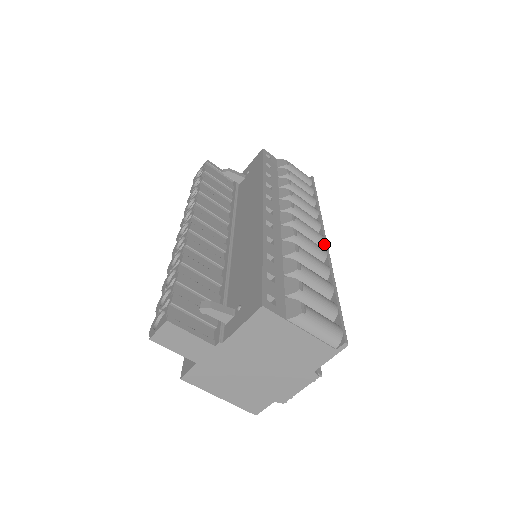
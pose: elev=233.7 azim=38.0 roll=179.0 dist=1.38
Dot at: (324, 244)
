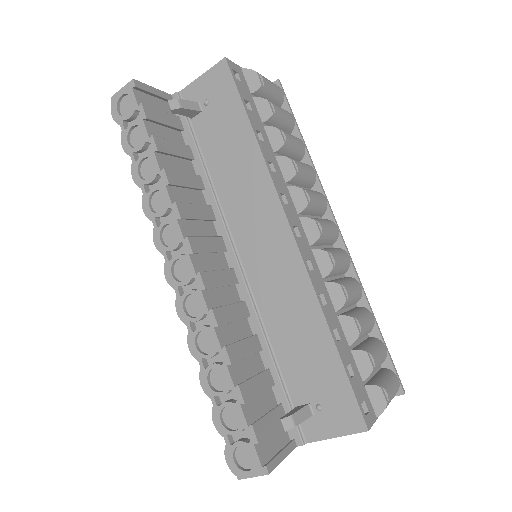
Dot at: (341, 240)
